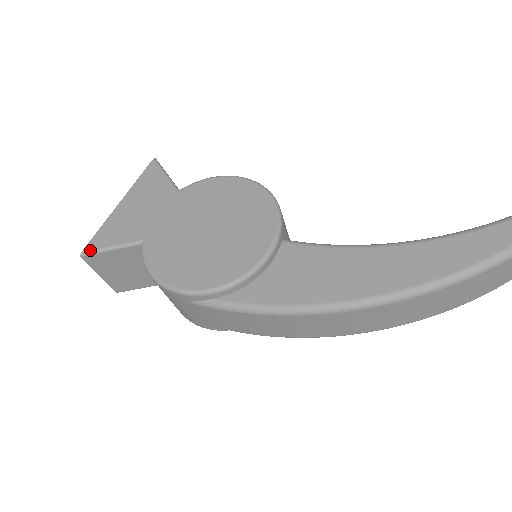
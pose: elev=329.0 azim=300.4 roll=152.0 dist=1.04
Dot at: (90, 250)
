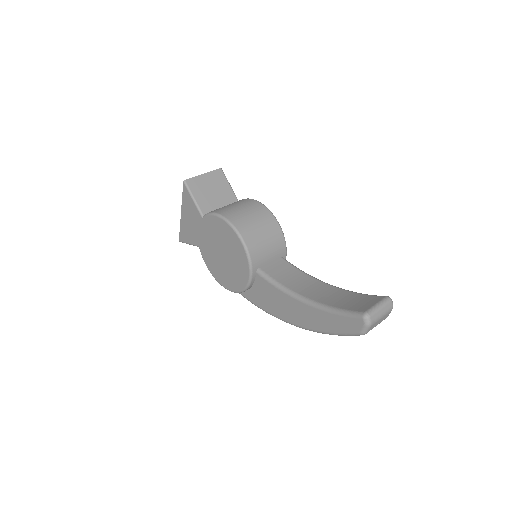
Dot at: (181, 241)
